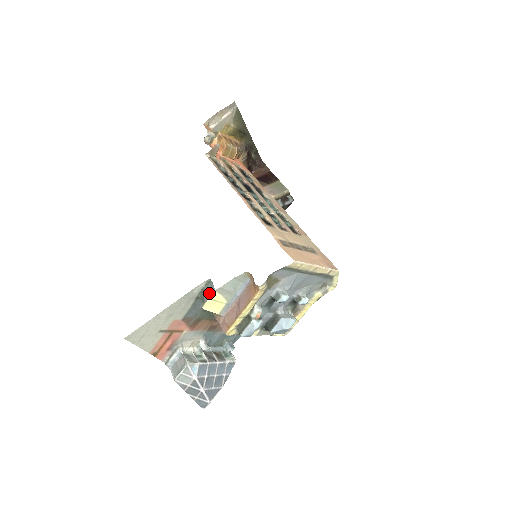
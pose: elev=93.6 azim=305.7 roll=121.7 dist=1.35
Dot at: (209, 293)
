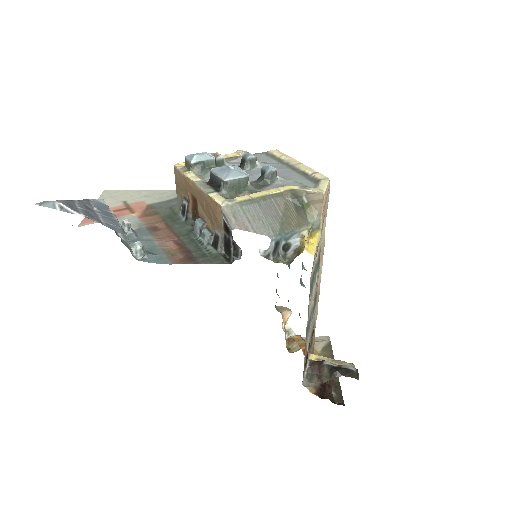
Dot at: occluded
